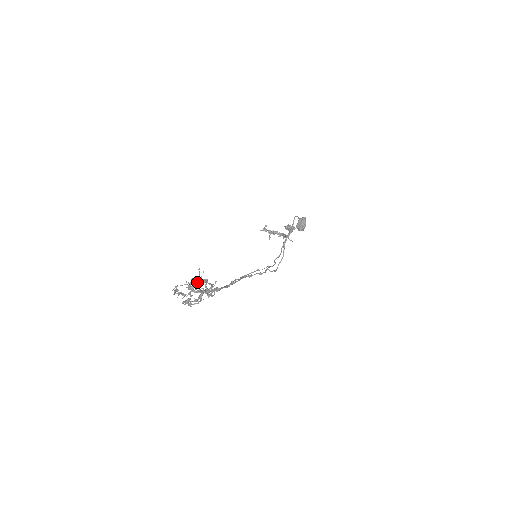
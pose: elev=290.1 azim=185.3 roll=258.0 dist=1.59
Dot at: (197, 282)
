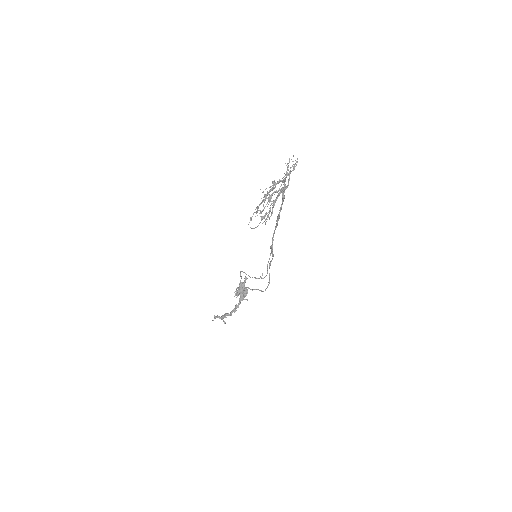
Dot at: (261, 211)
